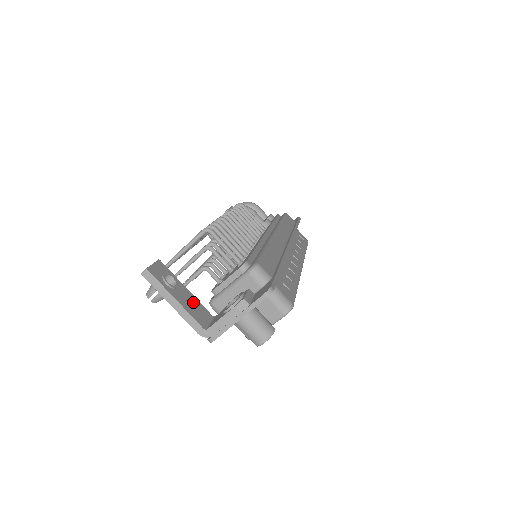
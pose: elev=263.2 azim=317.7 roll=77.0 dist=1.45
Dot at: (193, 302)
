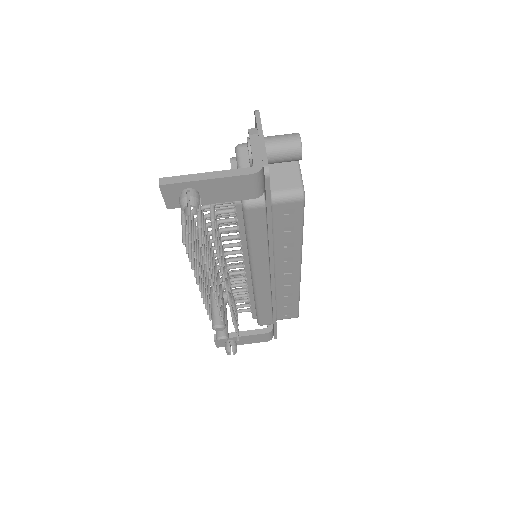
Dot at: occluded
